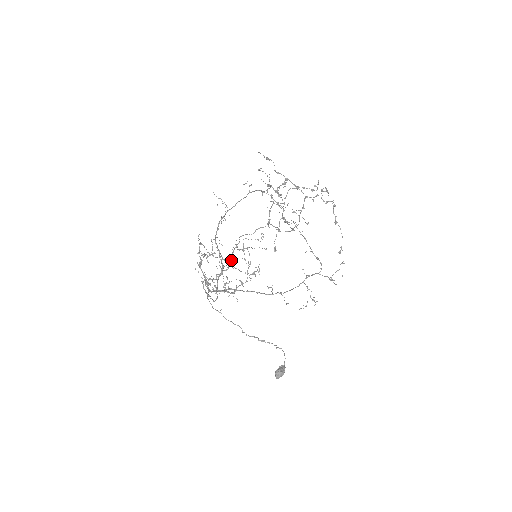
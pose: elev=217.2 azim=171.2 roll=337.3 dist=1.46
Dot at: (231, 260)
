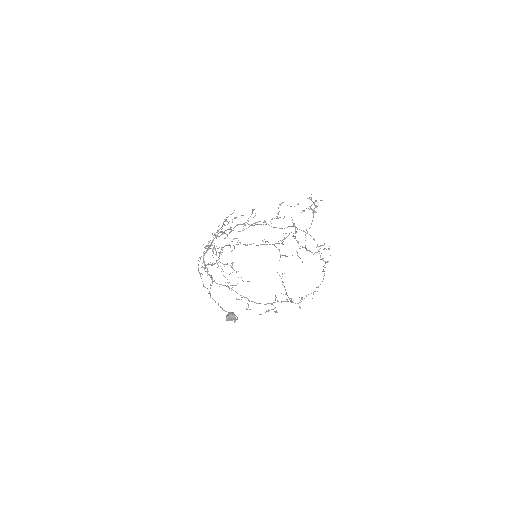
Dot at: (253, 225)
